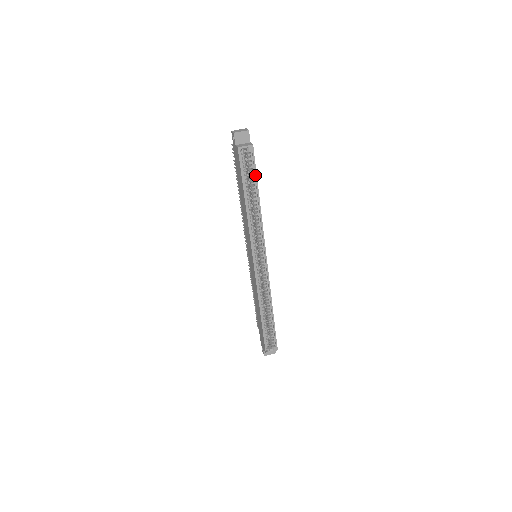
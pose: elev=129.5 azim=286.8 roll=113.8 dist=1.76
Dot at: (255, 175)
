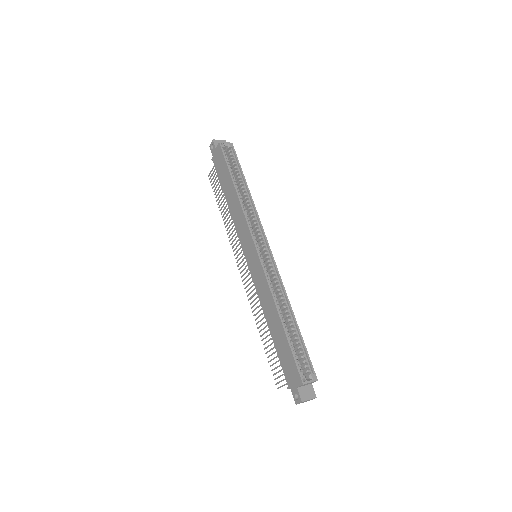
Dot at: (239, 166)
